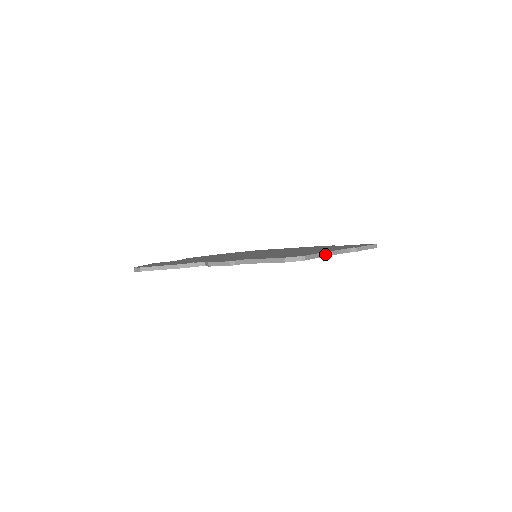
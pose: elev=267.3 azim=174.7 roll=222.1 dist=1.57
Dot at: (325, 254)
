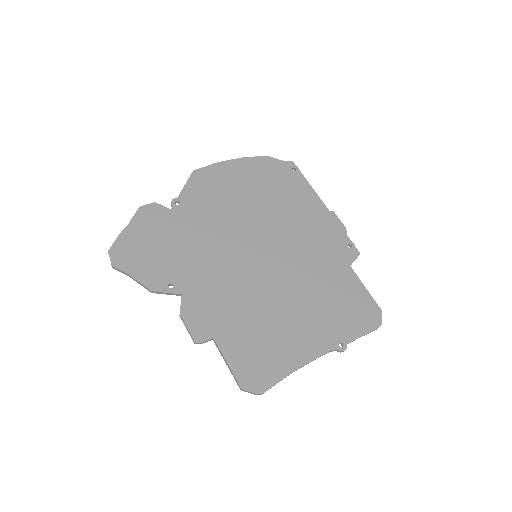
Dot at: occluded
